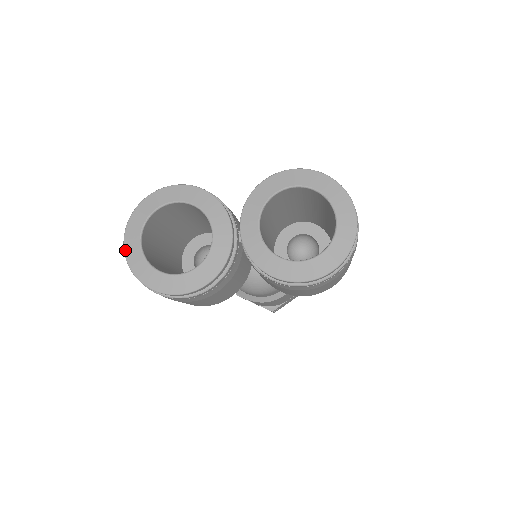
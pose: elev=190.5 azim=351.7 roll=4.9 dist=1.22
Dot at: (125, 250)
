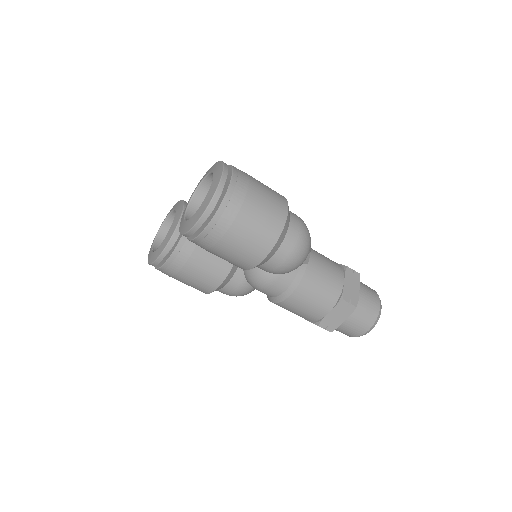
Dot at: occluded
